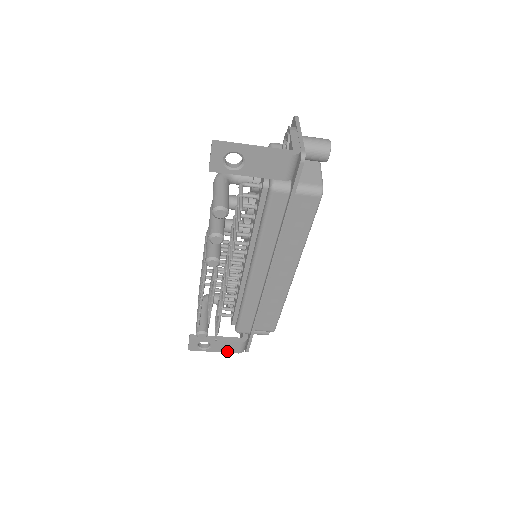
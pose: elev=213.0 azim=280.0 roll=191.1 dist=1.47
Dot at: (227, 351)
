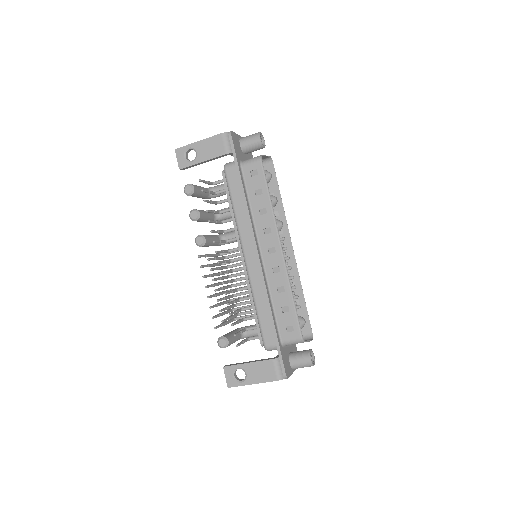
Dot at: (265, 380)
